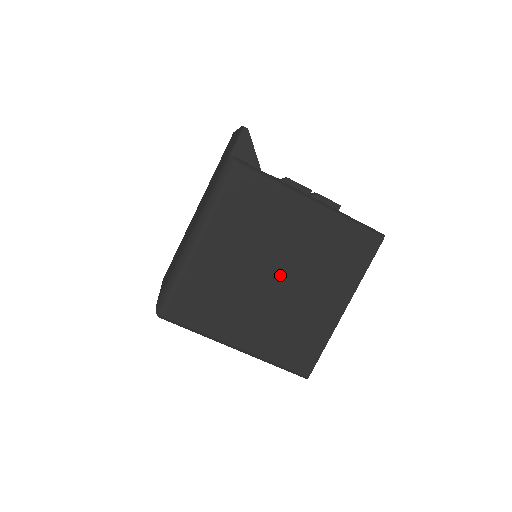
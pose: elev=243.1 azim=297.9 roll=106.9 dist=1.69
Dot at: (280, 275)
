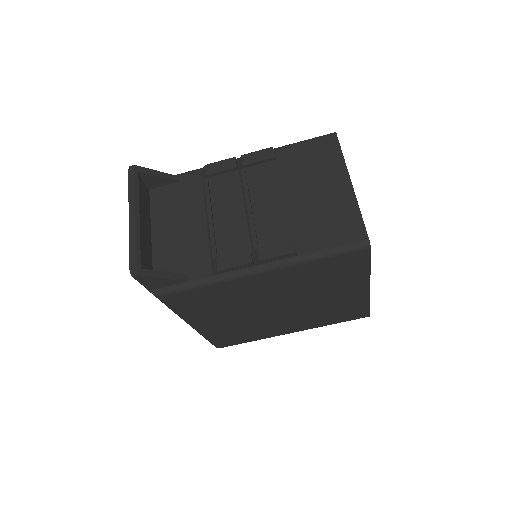
Dot at: (284, 306)
